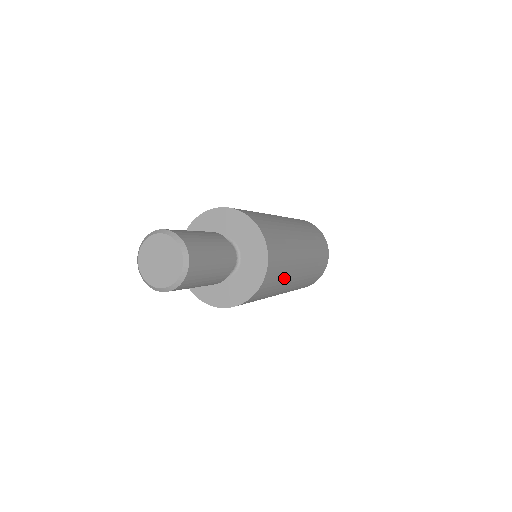
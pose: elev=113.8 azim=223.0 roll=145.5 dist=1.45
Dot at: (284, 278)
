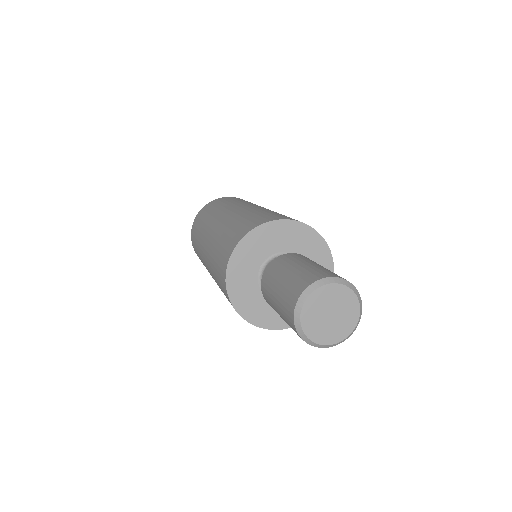
Dot at: occluded
